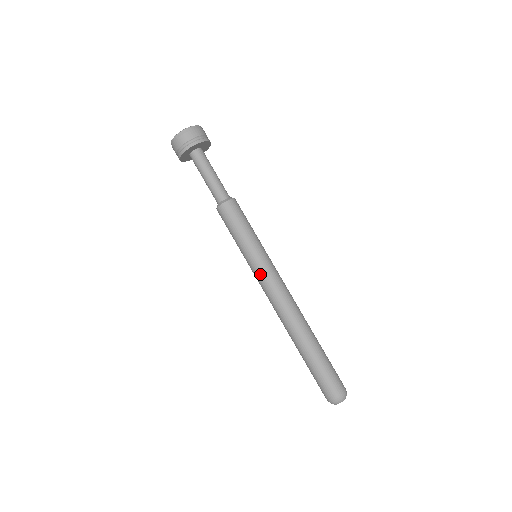
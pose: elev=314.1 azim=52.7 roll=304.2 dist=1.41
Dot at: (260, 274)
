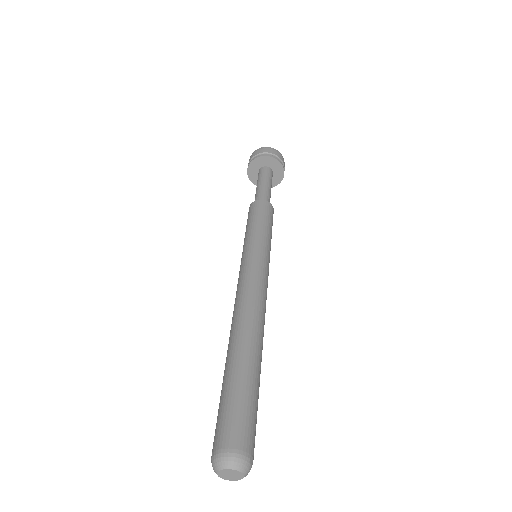
Dot at: (242, 265)
